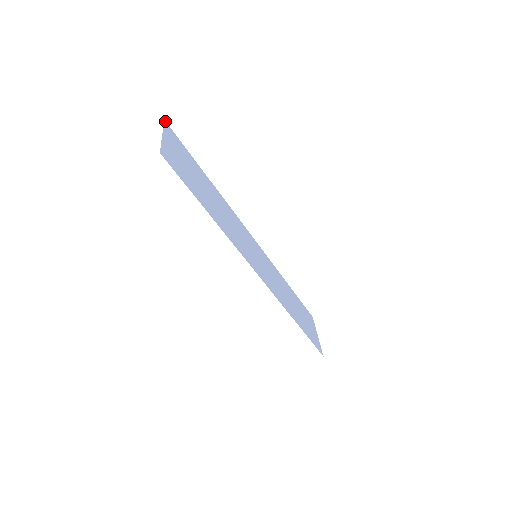
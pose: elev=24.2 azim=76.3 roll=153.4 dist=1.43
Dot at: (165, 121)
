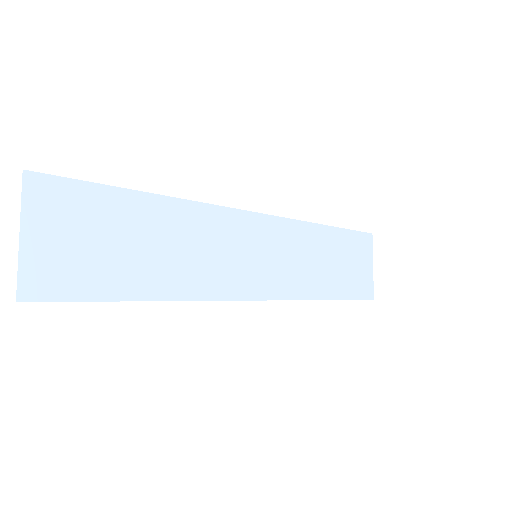
Dot at: (26, 171)
